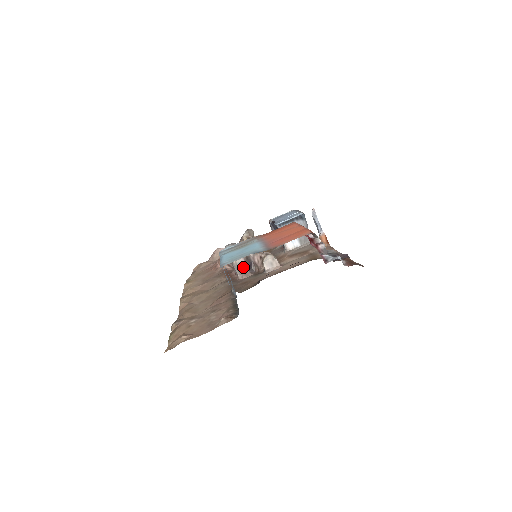
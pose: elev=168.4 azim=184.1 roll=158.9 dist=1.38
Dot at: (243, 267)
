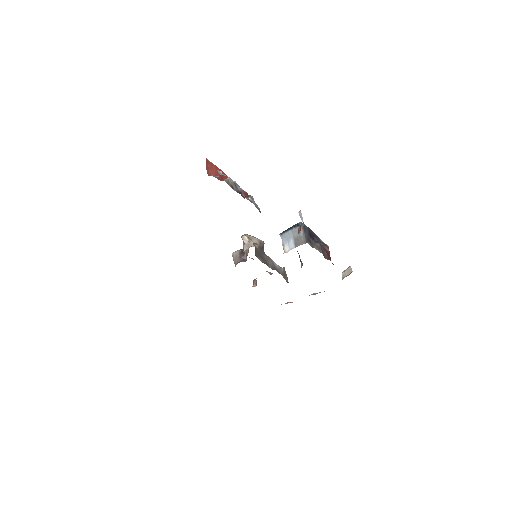
Dot at: (237, 258)
